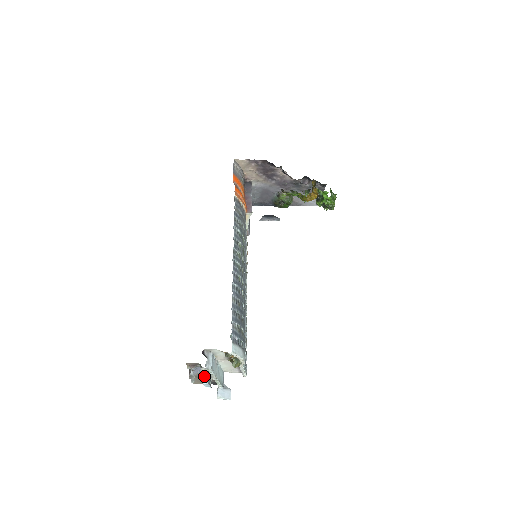
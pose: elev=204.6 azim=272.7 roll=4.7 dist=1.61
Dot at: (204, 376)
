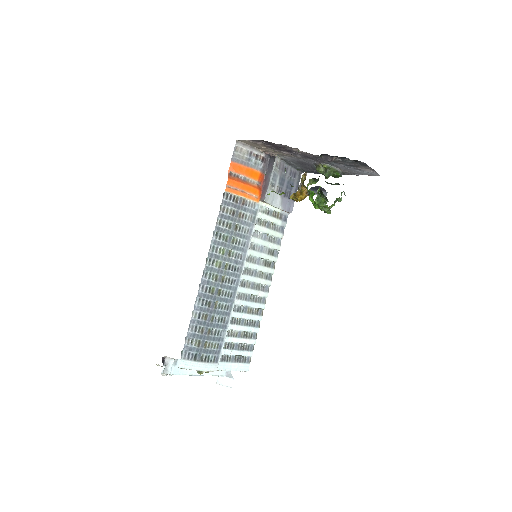
Dot at: occluded
